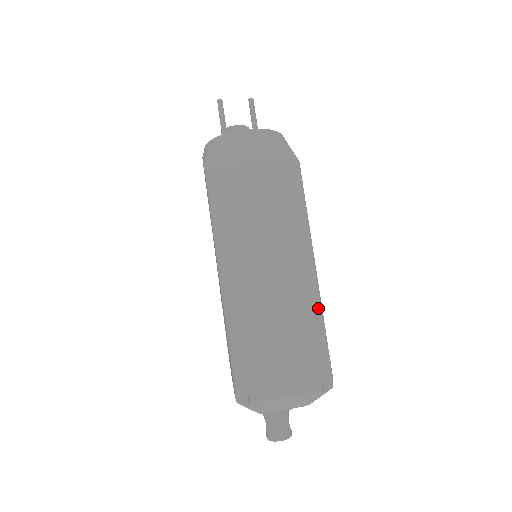
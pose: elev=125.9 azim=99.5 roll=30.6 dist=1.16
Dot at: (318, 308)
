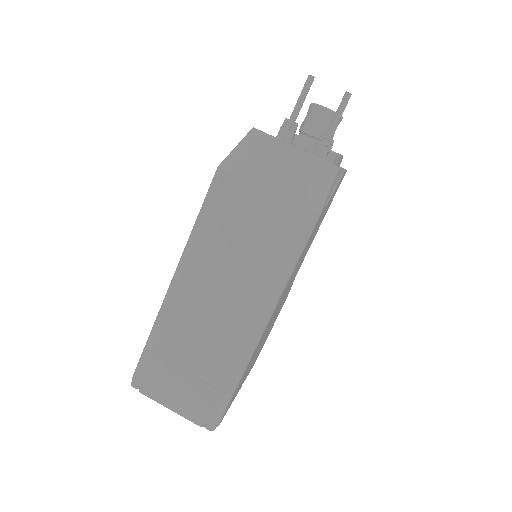
Dot at: (241, 363)
